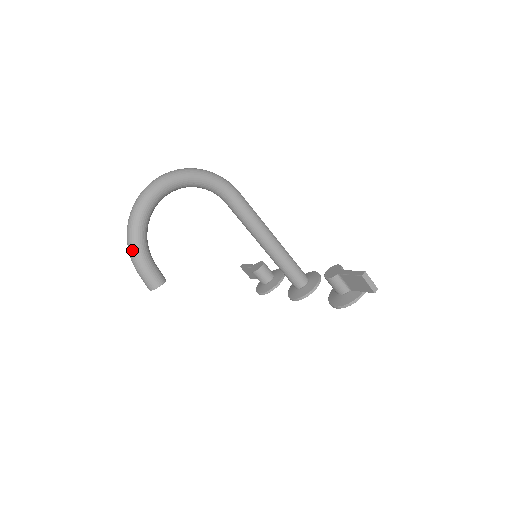
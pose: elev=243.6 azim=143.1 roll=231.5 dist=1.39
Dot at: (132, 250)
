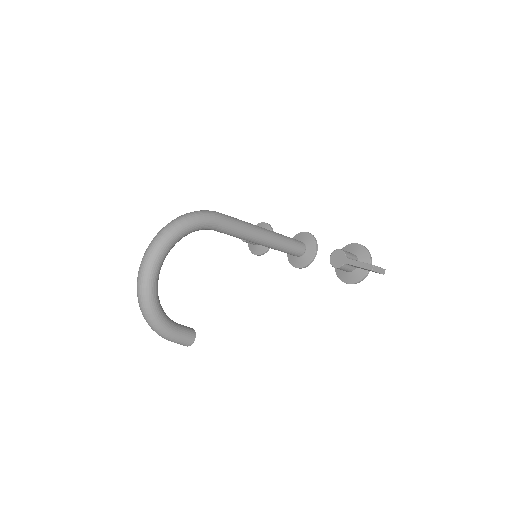
Dot at: (158, 331)
